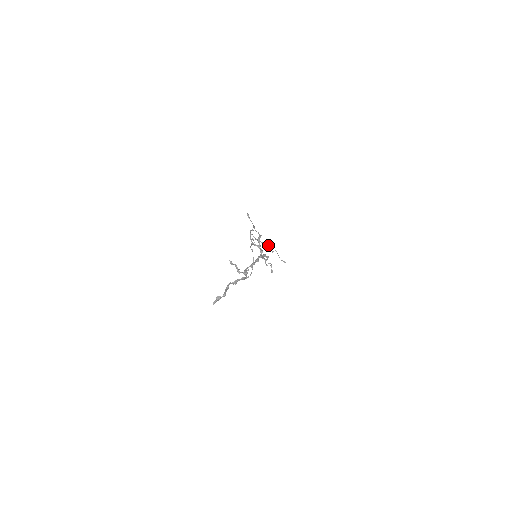
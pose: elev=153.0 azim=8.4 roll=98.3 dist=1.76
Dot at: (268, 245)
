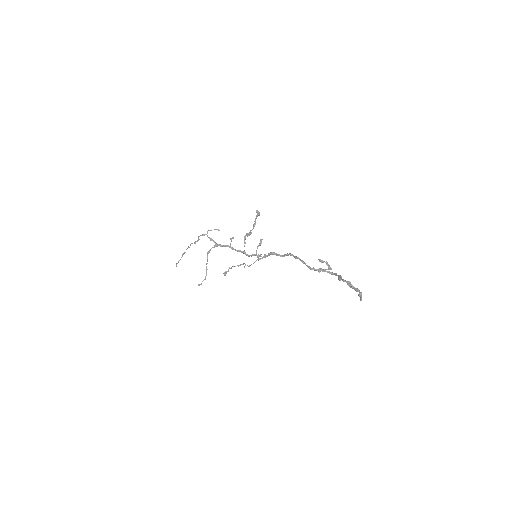
Dot at: (189, 247)
